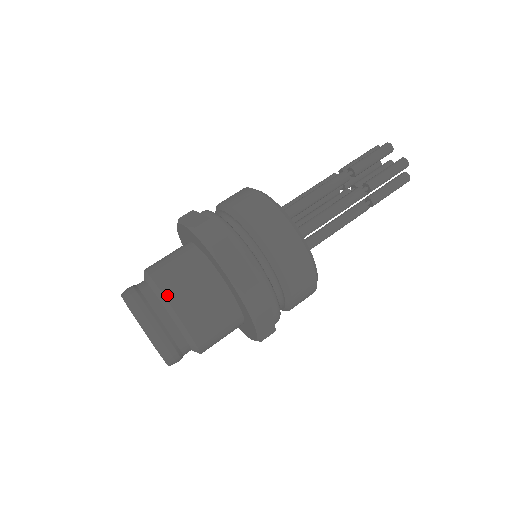
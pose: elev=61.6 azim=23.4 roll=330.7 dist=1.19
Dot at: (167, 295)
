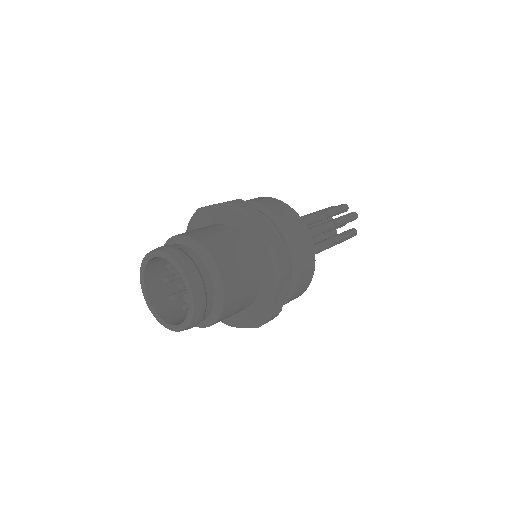
Dot at: (226, 293)
